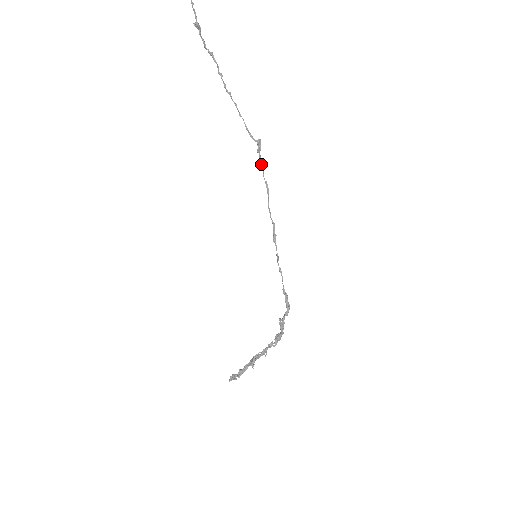
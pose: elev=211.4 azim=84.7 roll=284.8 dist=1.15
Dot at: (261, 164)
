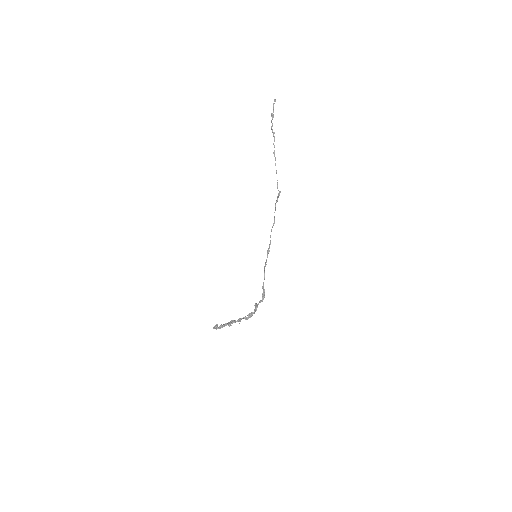
Dot at: occluded
